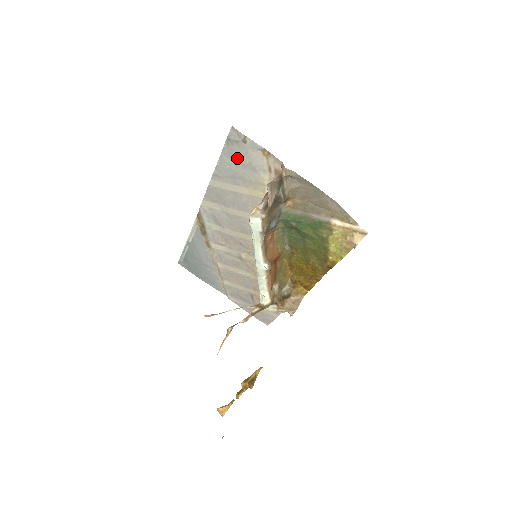
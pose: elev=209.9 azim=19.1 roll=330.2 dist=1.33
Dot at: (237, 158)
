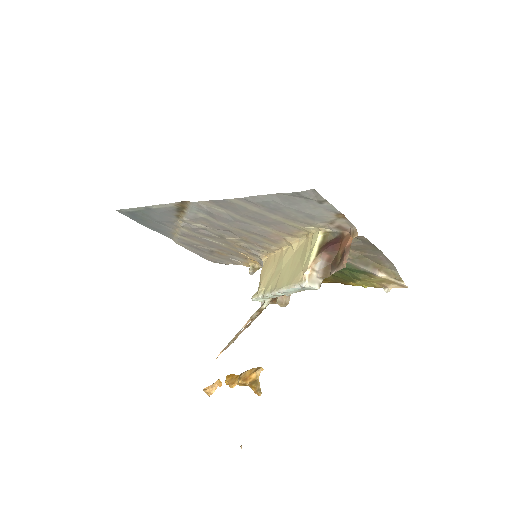
Dot at: (295, 204)
